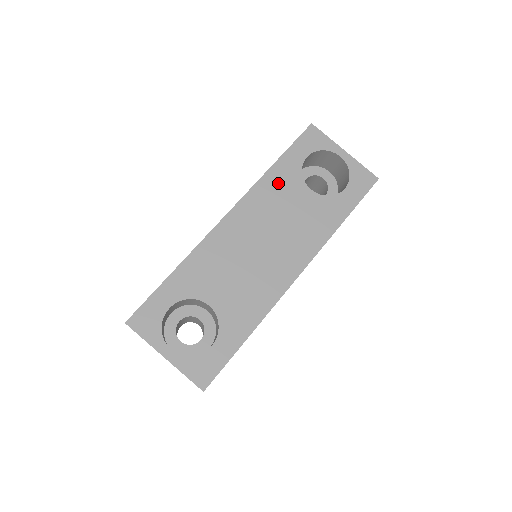
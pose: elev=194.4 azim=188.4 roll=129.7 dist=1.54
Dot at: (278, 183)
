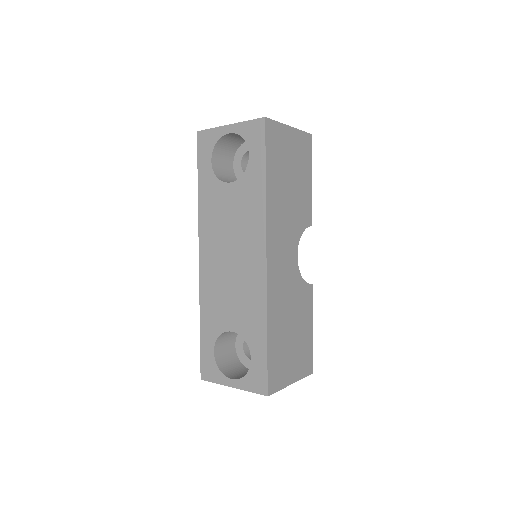
Dot at: (209, 202)
